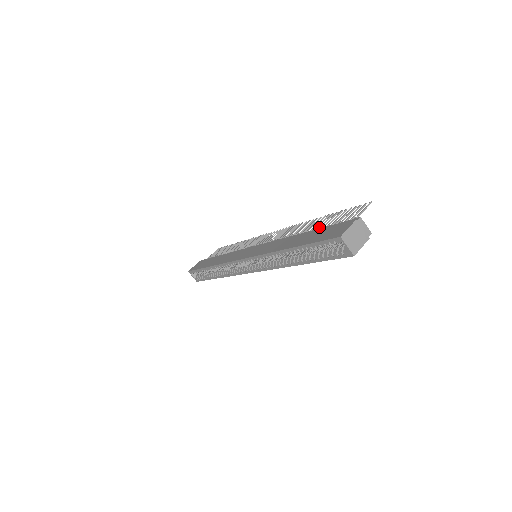
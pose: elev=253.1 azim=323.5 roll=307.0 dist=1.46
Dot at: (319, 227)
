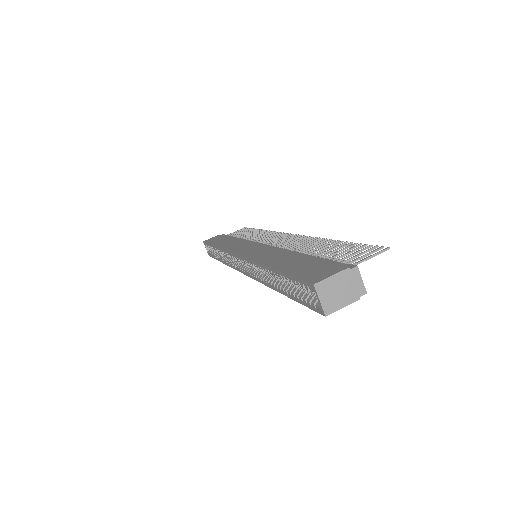
Dot at: (319, 254)
